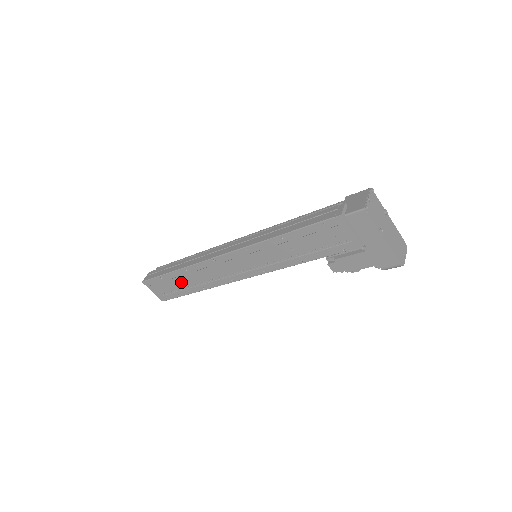
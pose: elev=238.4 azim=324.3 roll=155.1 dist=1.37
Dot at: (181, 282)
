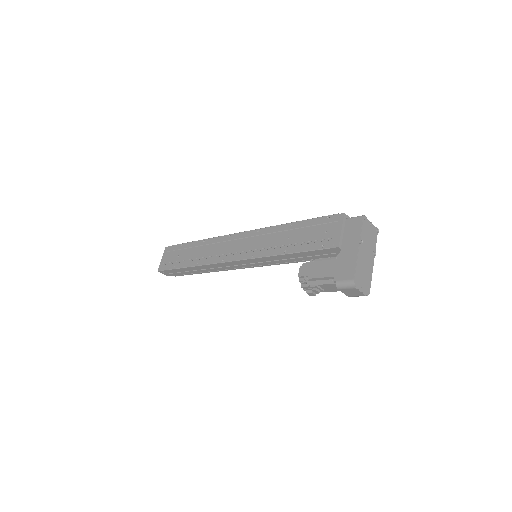
Dot at: (189, 254)
